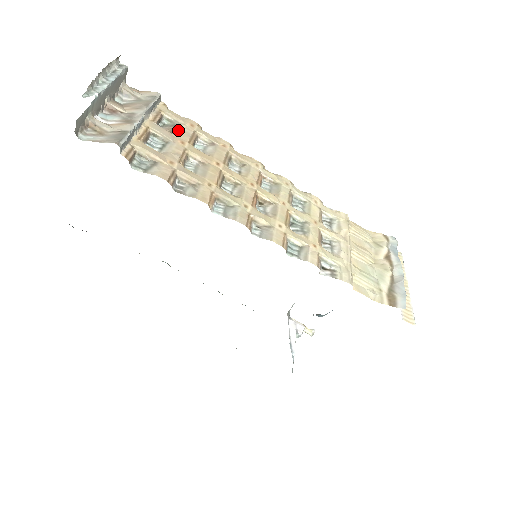
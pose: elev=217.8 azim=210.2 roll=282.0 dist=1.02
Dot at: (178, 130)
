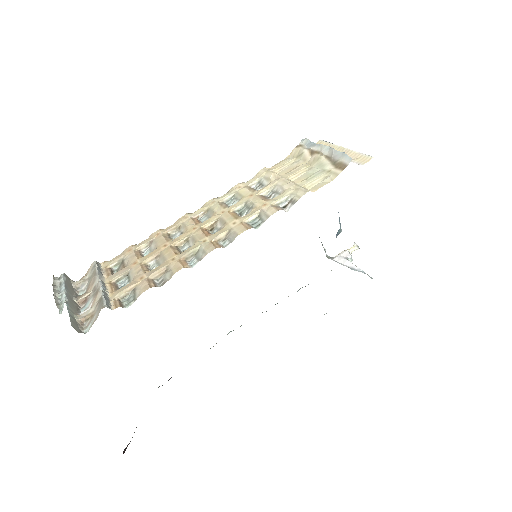
Dot at: (126, 262)
